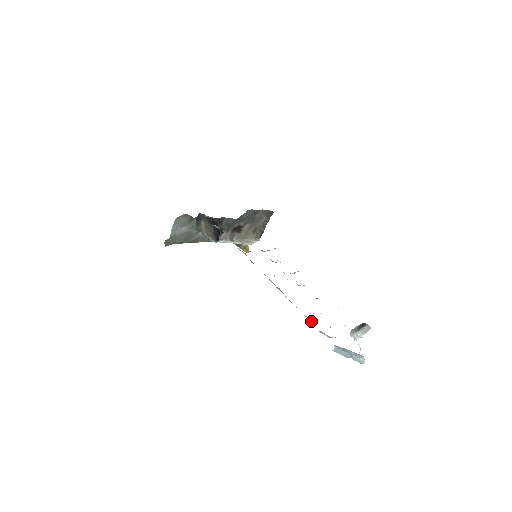
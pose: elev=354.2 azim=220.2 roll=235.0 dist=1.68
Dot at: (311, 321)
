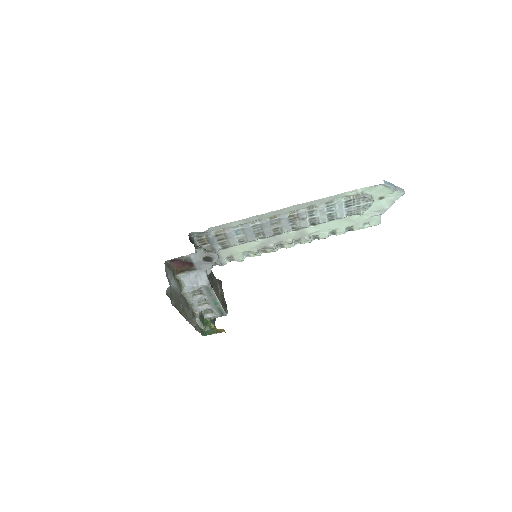
Dot at: (351, 196)
